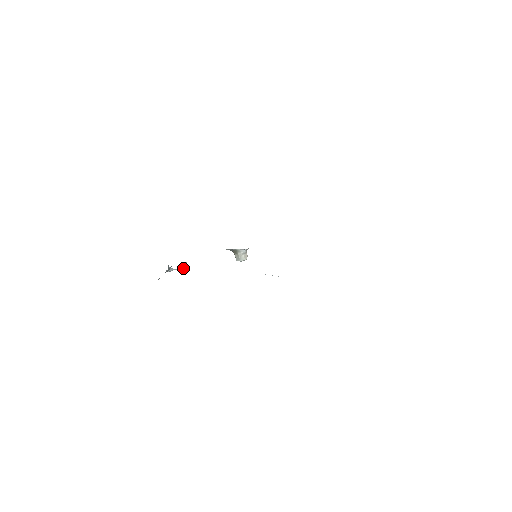
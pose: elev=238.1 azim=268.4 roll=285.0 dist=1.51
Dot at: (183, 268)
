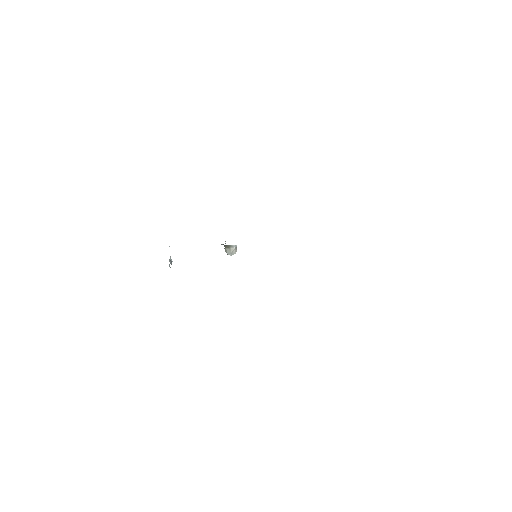
Dot at: occluded
